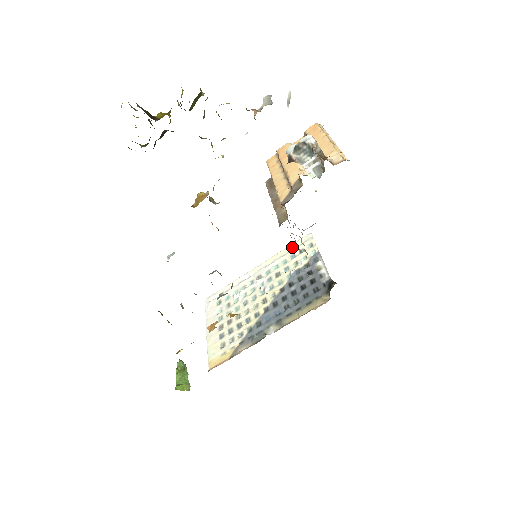
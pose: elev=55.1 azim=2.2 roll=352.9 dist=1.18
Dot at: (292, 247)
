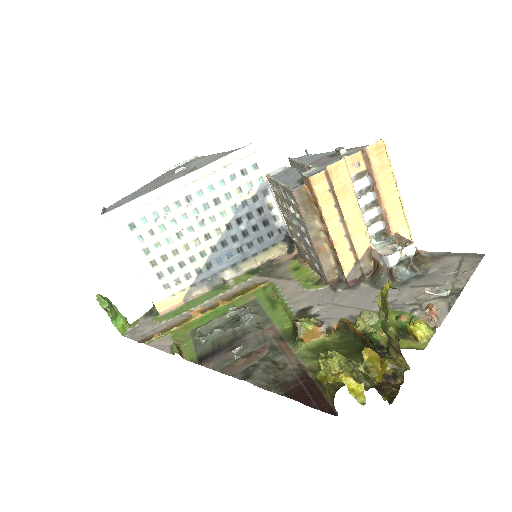
Dot at: (229, 161)
